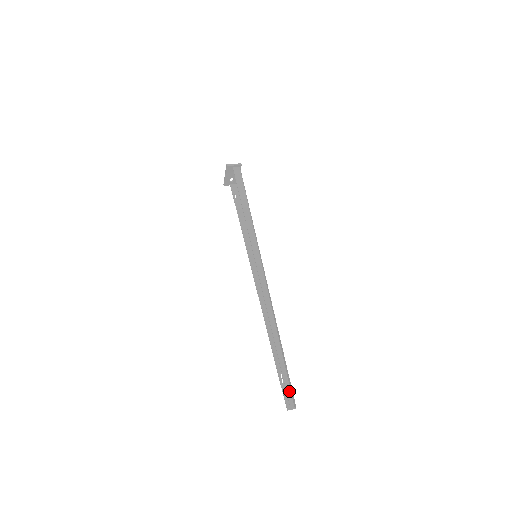
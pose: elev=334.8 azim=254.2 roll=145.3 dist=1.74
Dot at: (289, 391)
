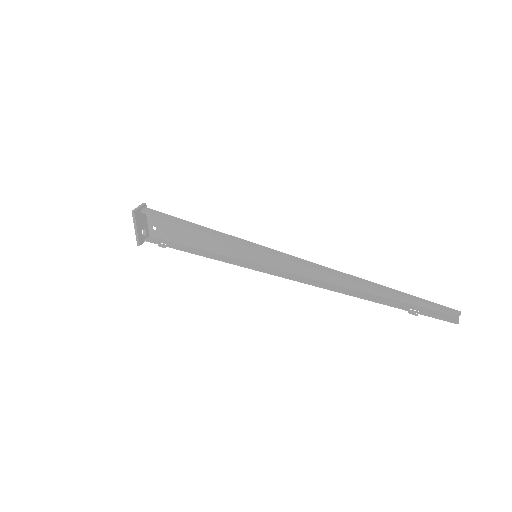
Dot at: (440, 306)
